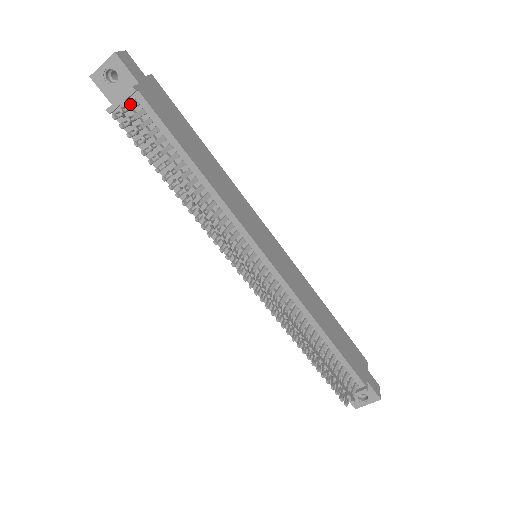
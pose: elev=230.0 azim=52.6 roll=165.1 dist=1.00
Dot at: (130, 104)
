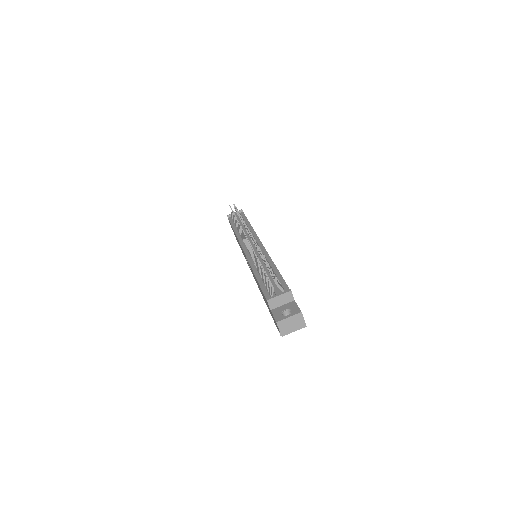
Dot at: occluded
